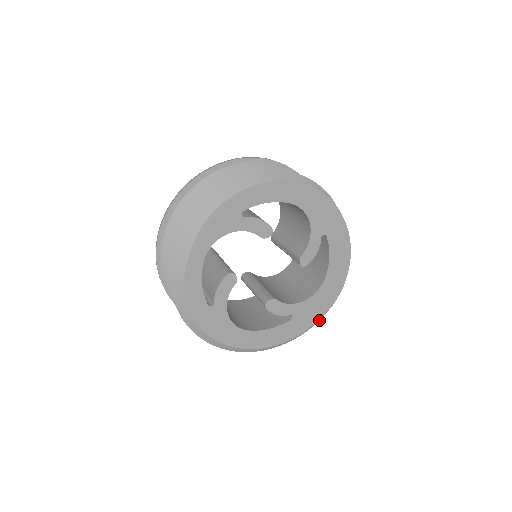
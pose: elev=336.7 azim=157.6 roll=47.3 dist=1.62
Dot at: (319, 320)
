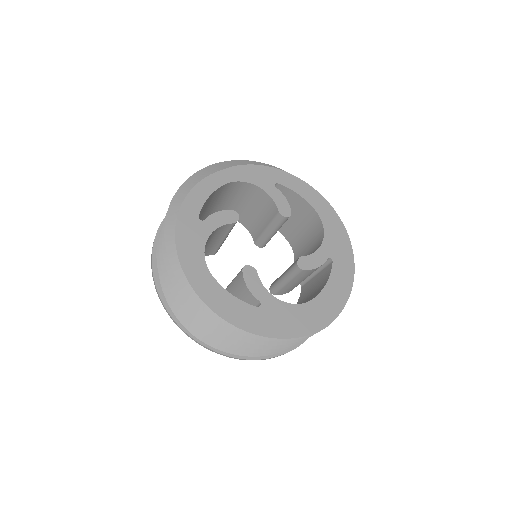
Dot at: occluded
